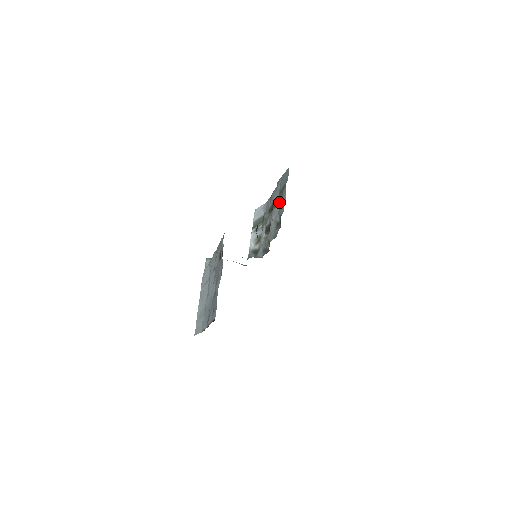
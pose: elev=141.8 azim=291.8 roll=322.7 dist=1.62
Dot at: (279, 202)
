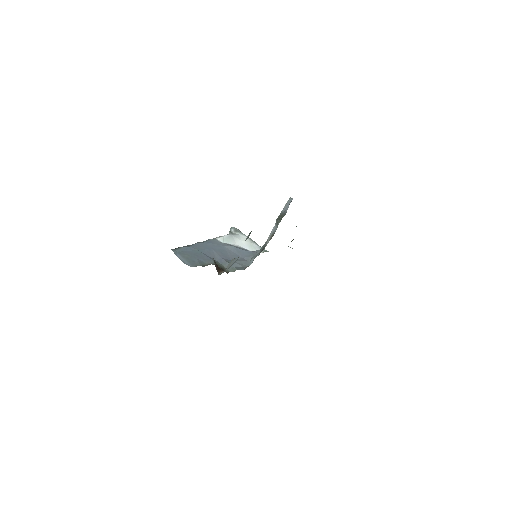
Dot at: (250, 232)
